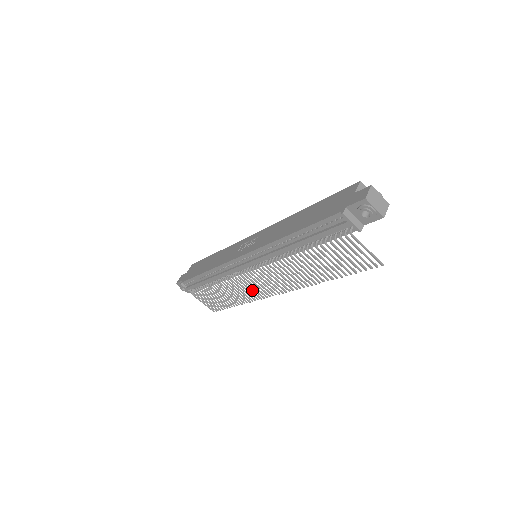
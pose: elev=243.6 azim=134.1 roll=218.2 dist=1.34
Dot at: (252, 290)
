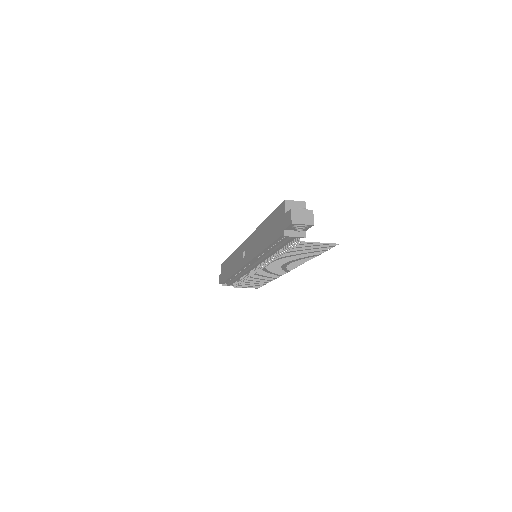
Dot at: (270, 275)
